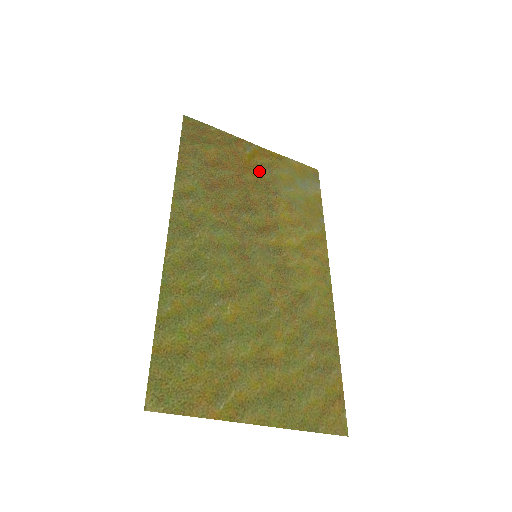
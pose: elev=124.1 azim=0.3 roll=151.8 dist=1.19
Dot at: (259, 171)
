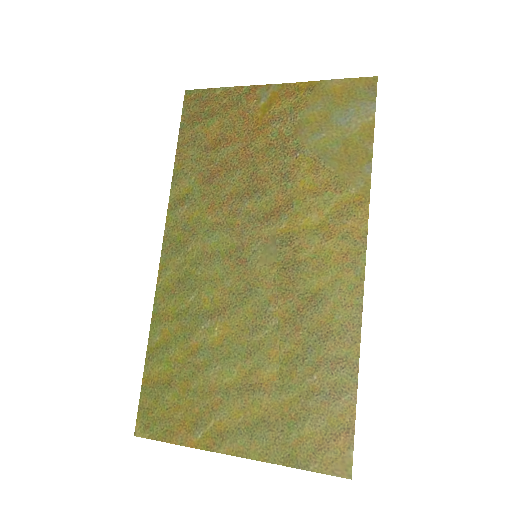
Dot at: (275, 126)
